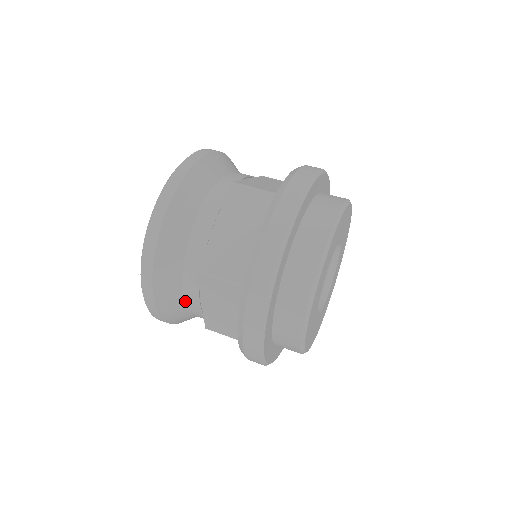
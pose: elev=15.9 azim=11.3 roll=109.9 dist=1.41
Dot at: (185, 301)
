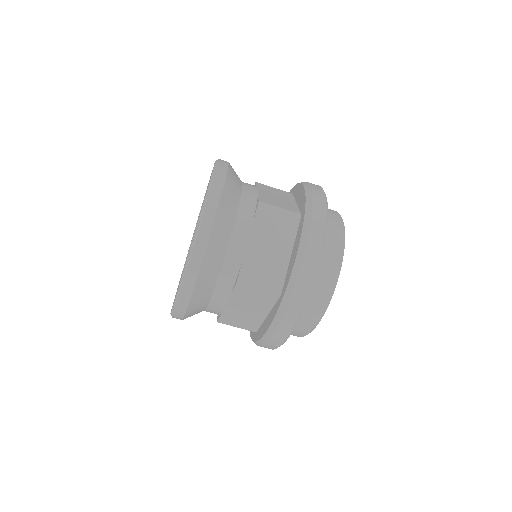
Dot at: (210, 303)
